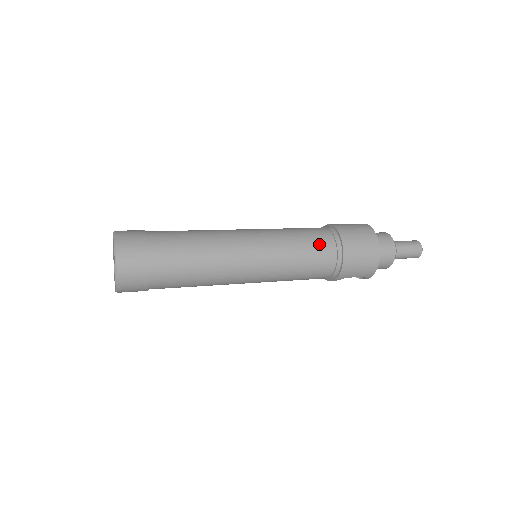
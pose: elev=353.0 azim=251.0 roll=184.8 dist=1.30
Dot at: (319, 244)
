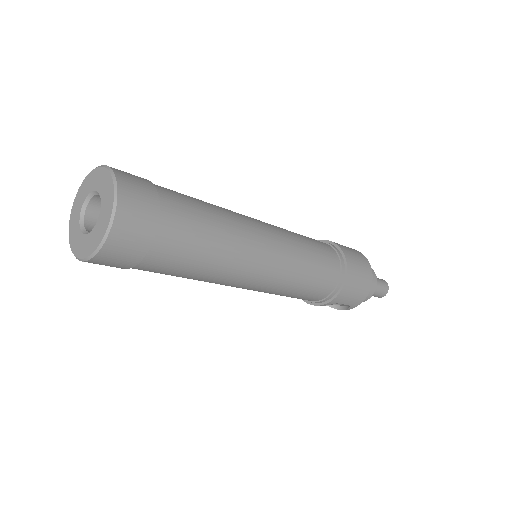
Dot at: (327, 256)
